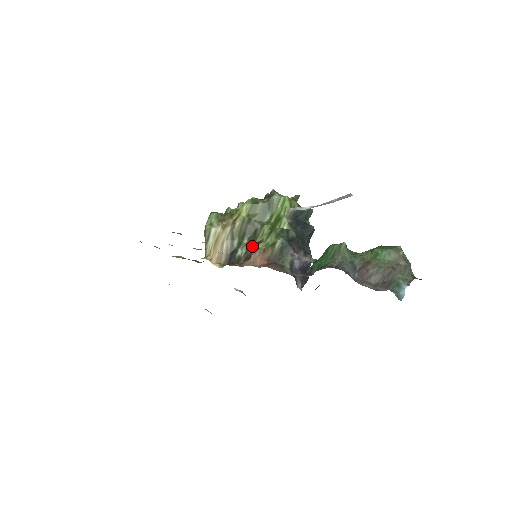
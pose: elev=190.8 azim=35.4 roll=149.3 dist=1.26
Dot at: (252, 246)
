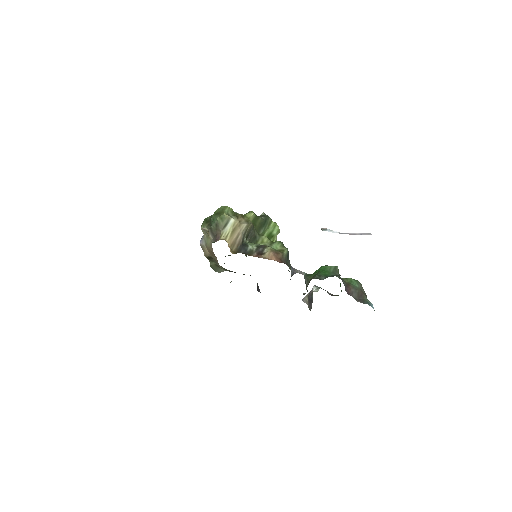
Dot at: (262, 246)
